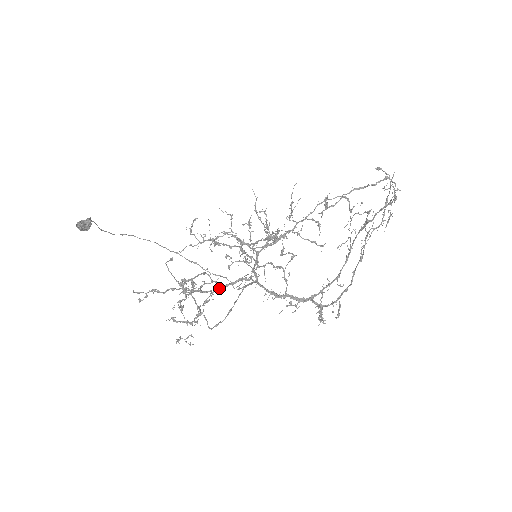
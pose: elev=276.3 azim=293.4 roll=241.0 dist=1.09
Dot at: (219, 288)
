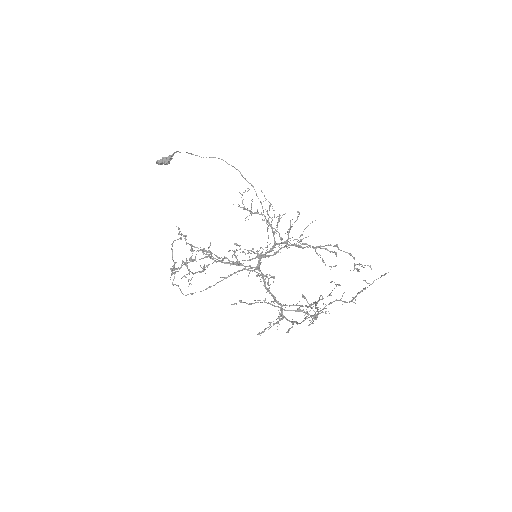
Dot at: (221, 262)
